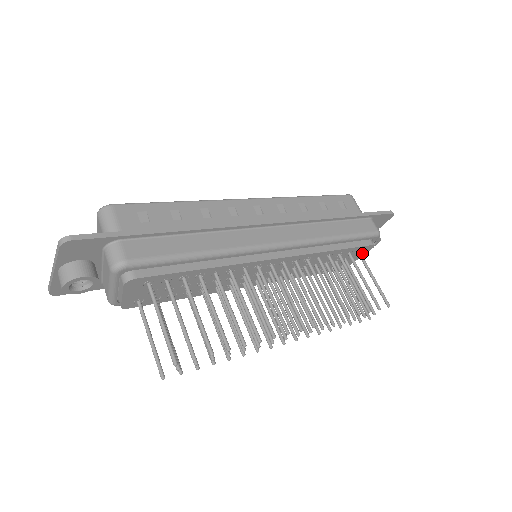
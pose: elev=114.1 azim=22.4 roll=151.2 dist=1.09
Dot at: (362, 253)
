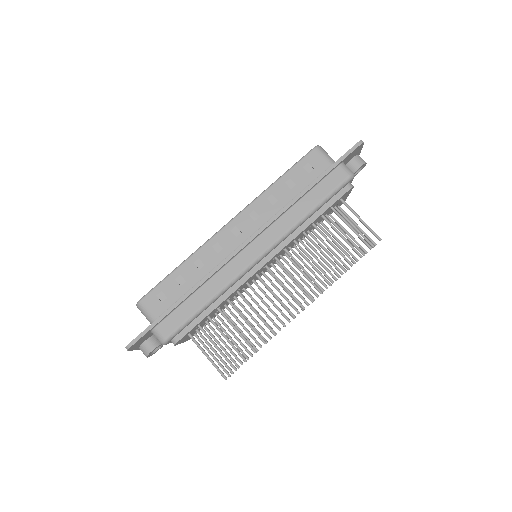
Dot at: (347, 194)
